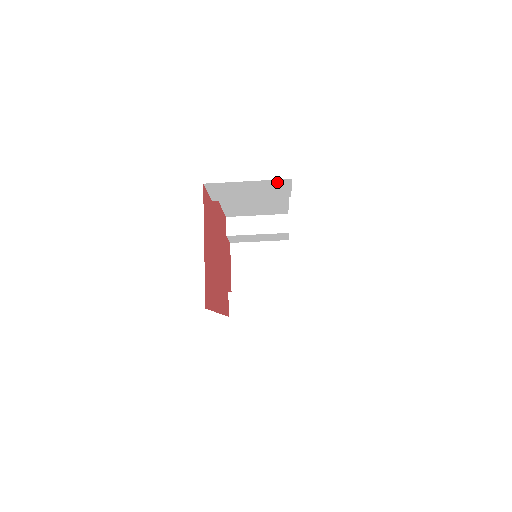
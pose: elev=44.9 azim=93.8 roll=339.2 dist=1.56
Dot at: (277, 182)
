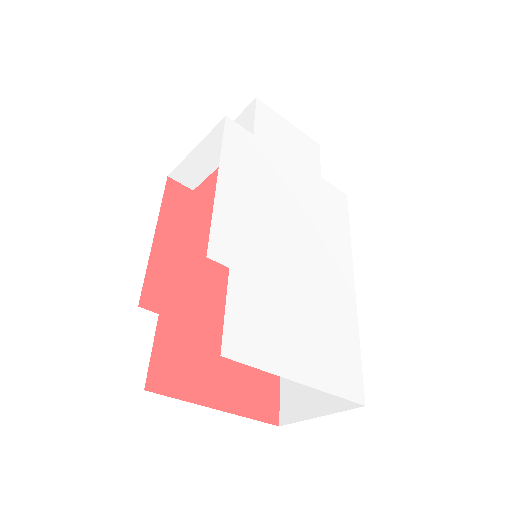
Dot at: occluded
